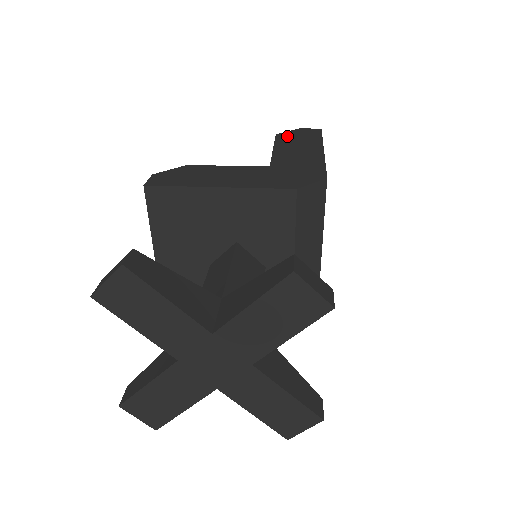
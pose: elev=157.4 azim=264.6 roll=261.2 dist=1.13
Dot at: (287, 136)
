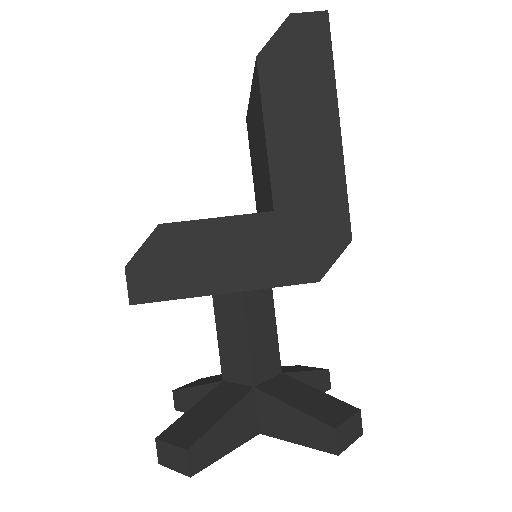
Dot at: (277, 65)
